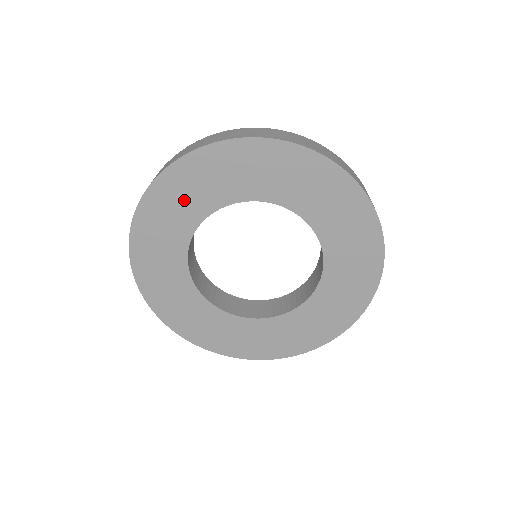
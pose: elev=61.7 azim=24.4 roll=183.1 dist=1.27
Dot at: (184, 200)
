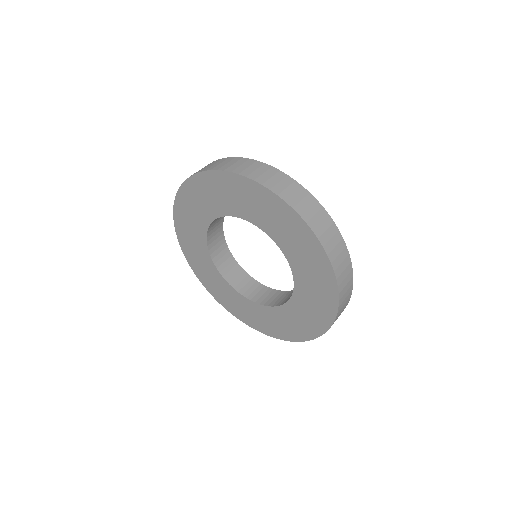
Dot at: (275, 220)
